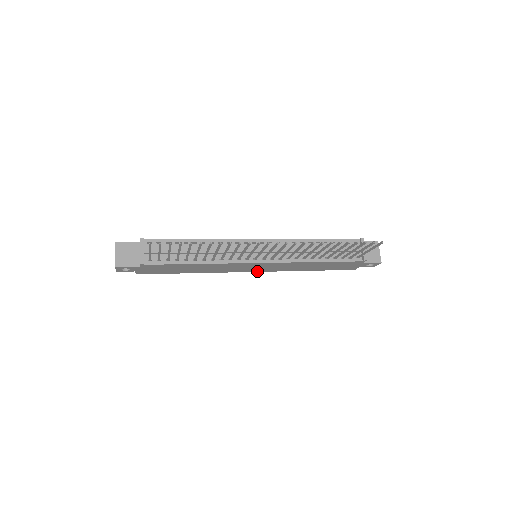
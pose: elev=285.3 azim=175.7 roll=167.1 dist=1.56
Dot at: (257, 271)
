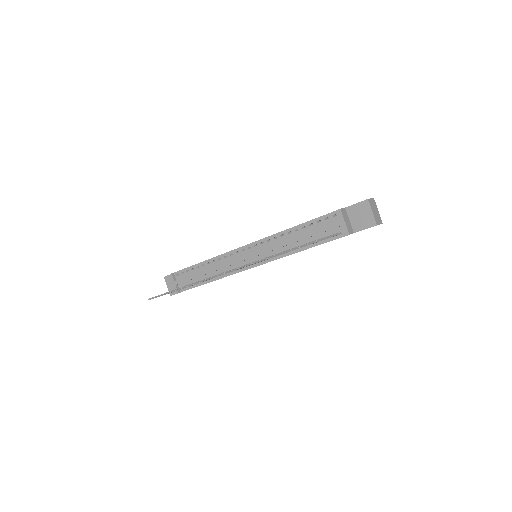
Dot at: occluded
